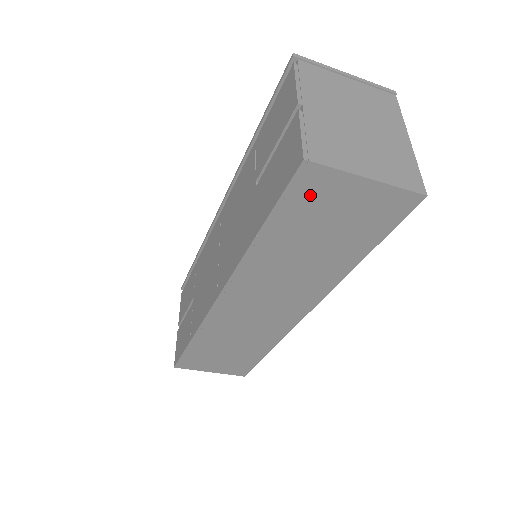
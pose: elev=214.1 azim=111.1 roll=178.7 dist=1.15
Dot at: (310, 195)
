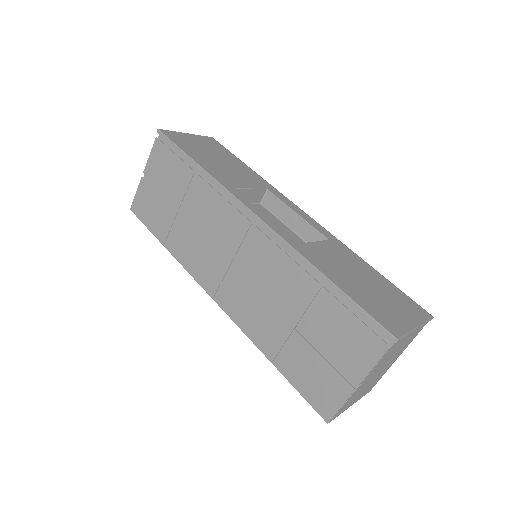
Dot at: occluded
